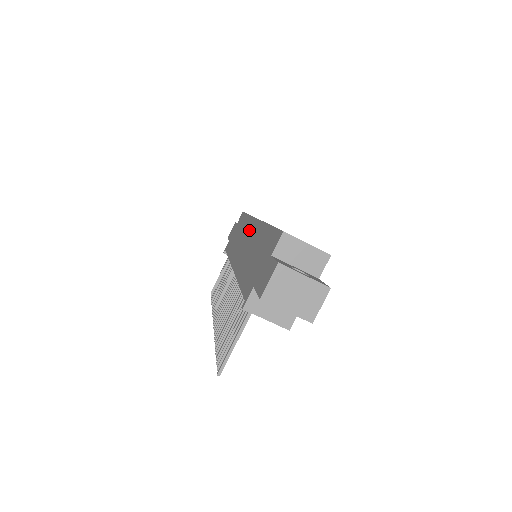
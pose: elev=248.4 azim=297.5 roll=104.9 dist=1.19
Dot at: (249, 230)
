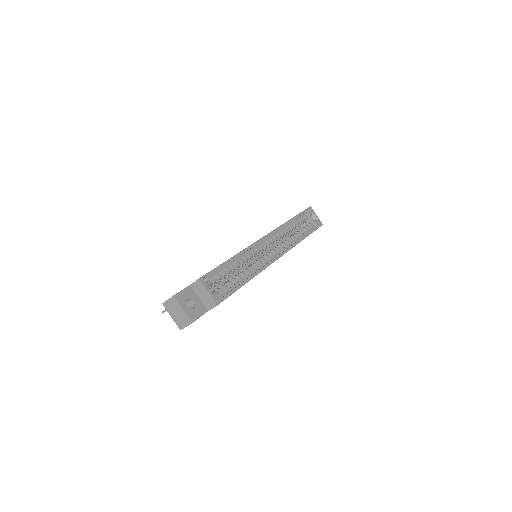
Dot at: occluded
